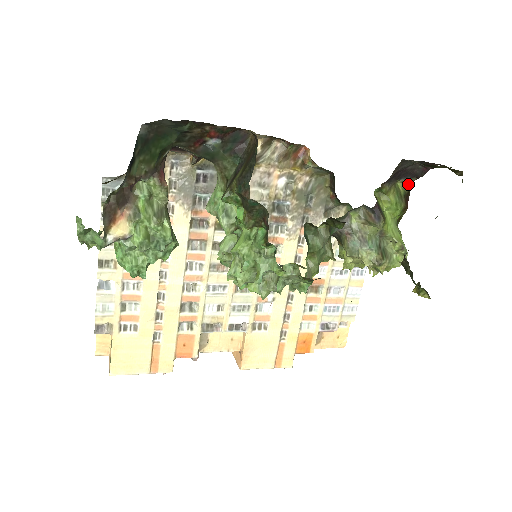
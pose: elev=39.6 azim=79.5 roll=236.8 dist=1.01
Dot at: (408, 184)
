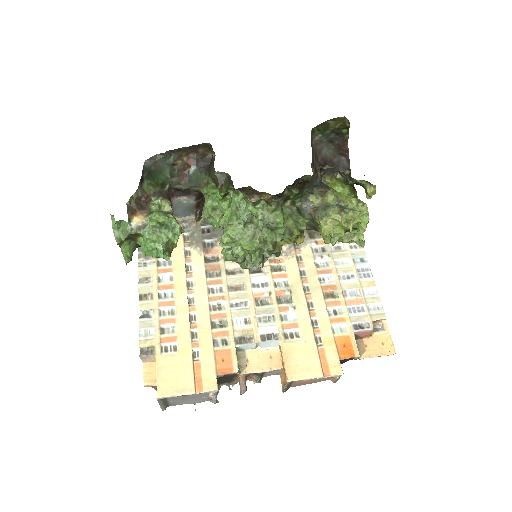
Dot at: occluded
